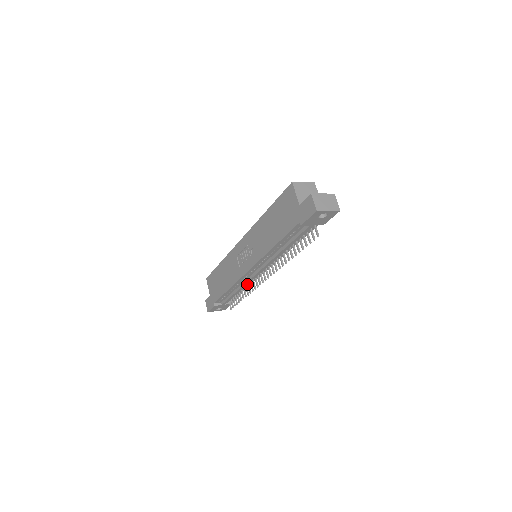
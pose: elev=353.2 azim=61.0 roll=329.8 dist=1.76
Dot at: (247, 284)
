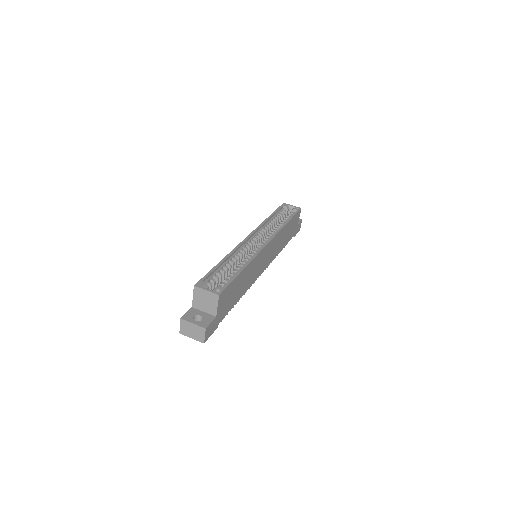
Dot at: occluded
